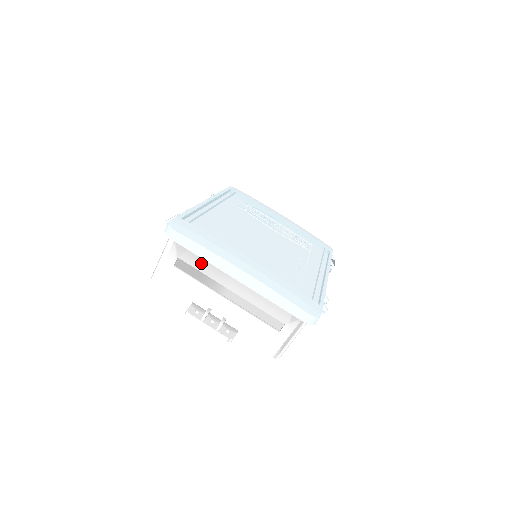
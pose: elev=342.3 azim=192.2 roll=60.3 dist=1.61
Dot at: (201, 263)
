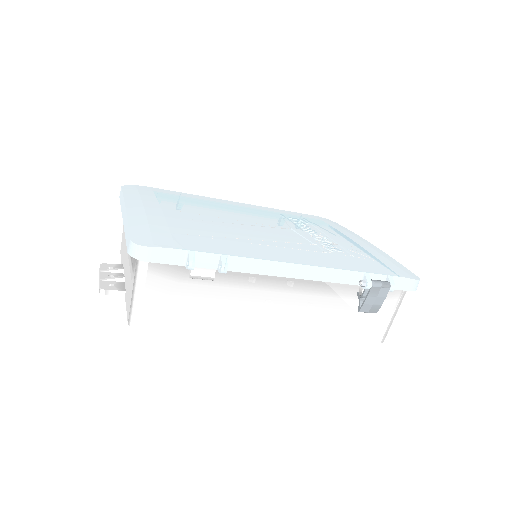
Dot at: occluded
